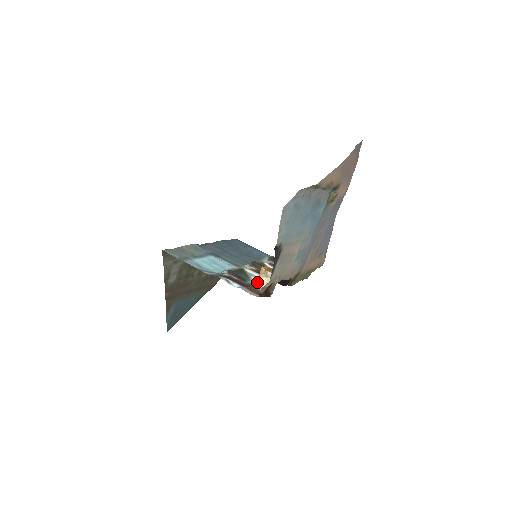
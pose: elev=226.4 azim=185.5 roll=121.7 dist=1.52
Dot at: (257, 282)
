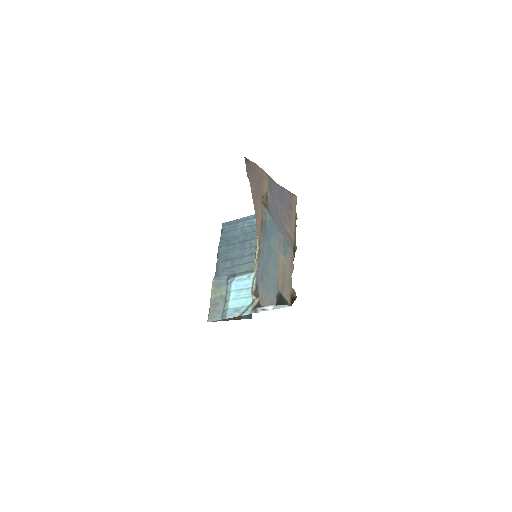
Dot at: occluded
